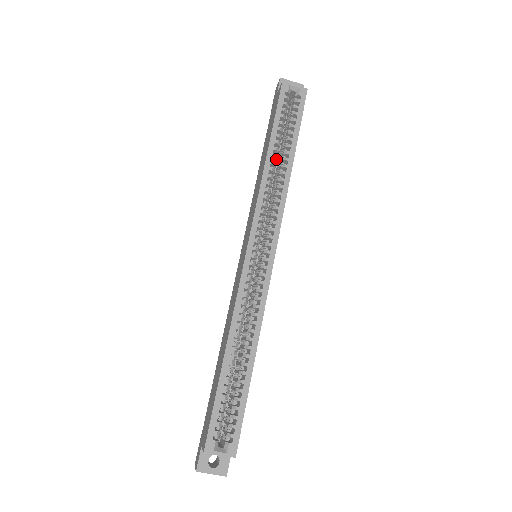
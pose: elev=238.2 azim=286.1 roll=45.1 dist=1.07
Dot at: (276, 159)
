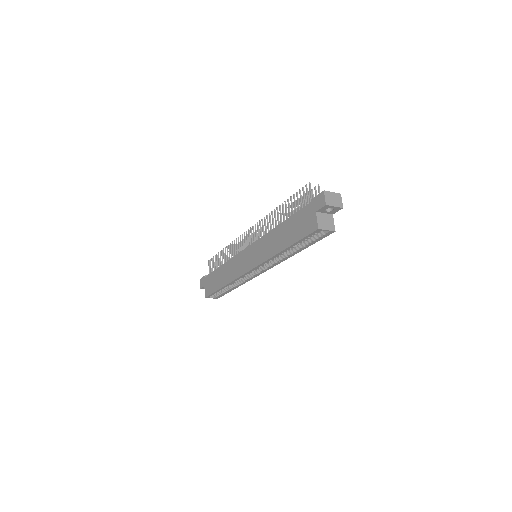
Dot at: occluded
